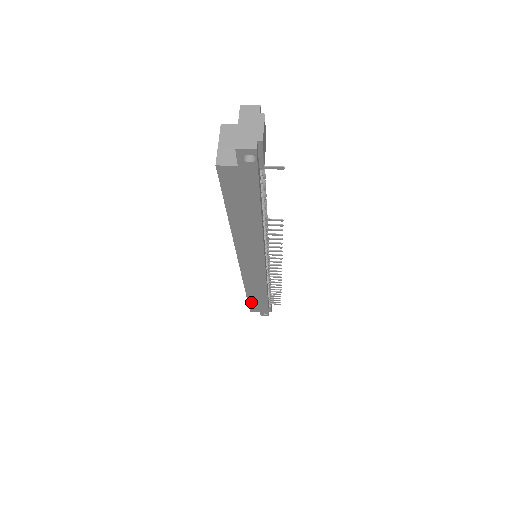
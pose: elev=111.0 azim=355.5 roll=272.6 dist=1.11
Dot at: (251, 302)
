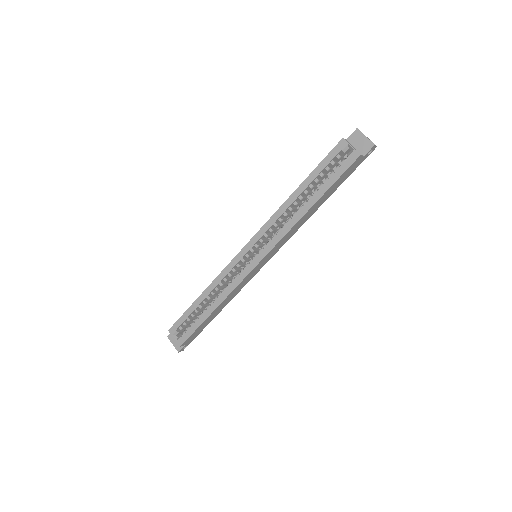
Dot at: (201, 325)
